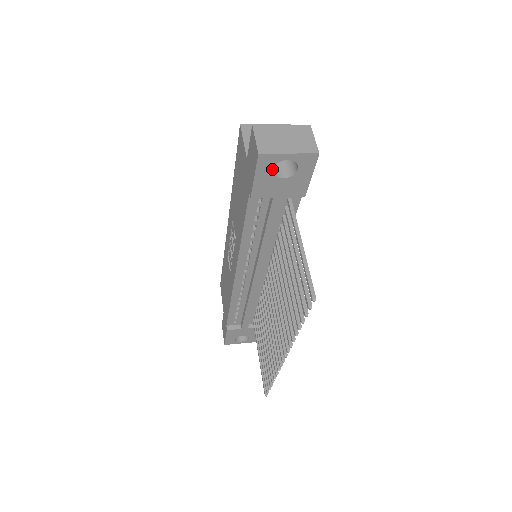
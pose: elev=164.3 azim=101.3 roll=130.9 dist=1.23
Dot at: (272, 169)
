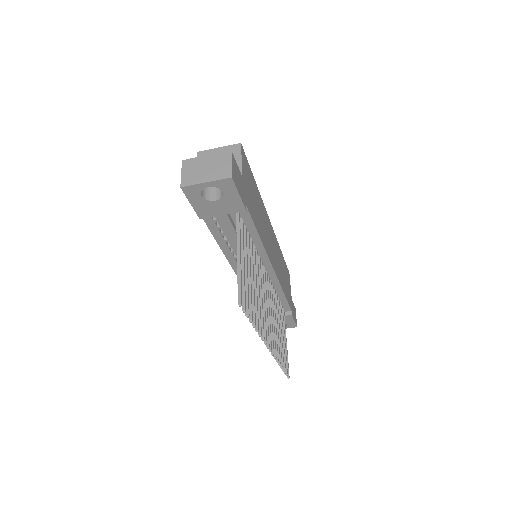
Dot at: (201, 196)
